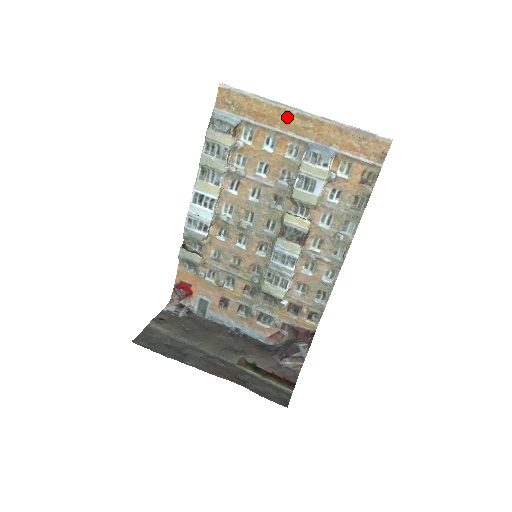
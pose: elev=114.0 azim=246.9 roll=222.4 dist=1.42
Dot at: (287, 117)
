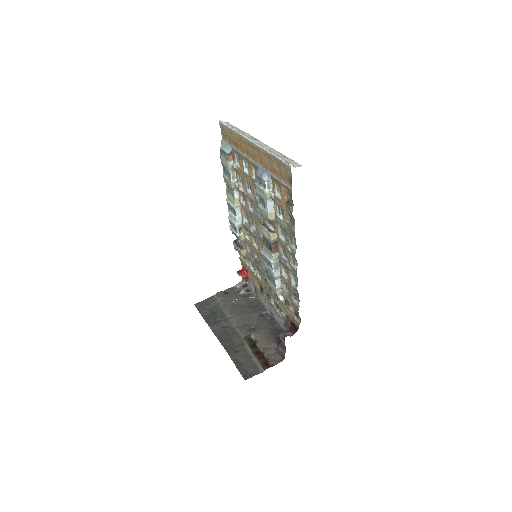
Dot at: (246, 145)
